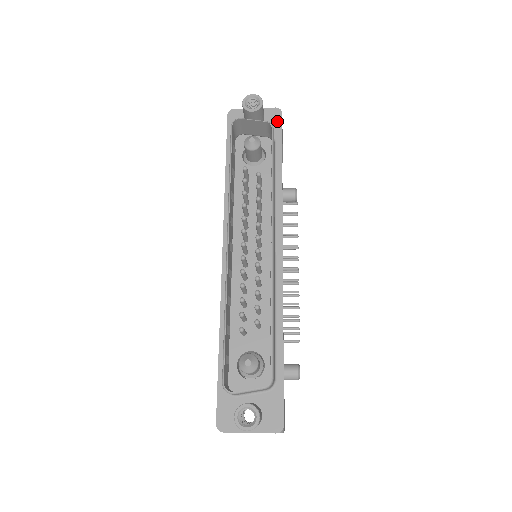
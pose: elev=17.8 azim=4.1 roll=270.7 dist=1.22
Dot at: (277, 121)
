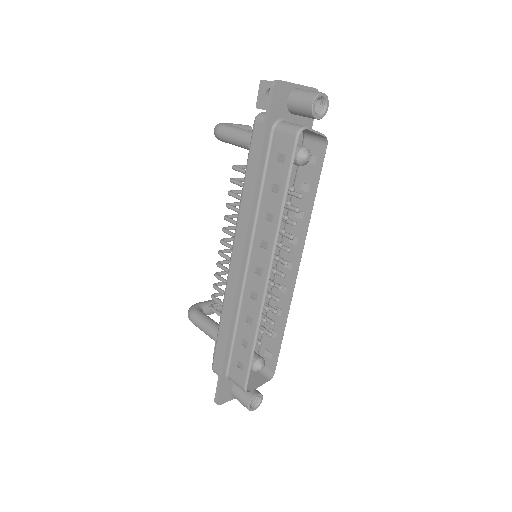
Dot at: occluded
